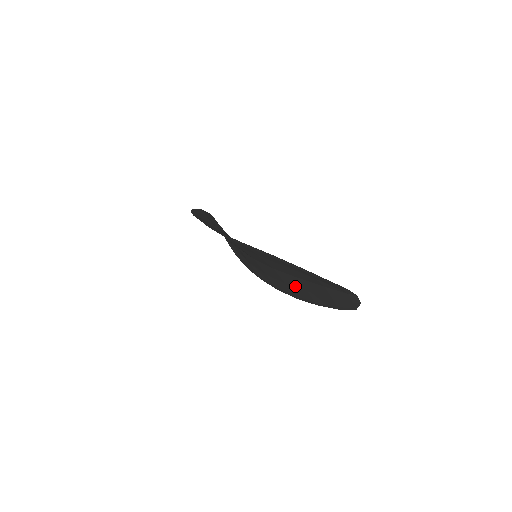
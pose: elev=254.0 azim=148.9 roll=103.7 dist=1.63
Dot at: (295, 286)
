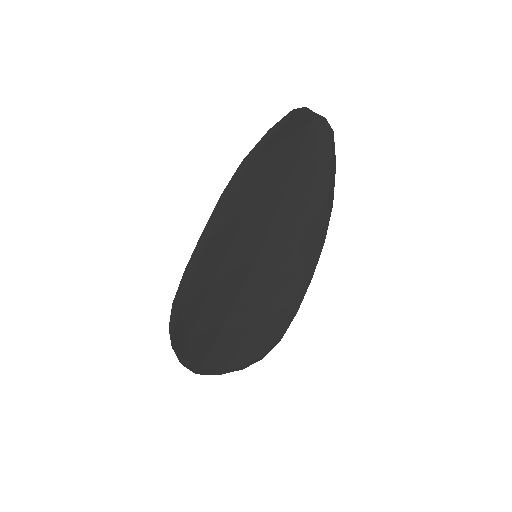
Dot at: (302, 213)
